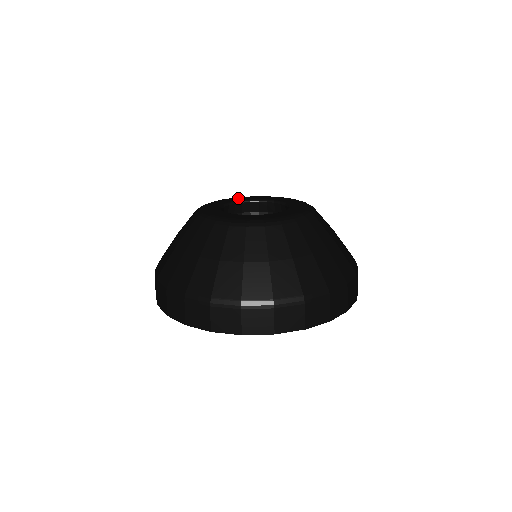
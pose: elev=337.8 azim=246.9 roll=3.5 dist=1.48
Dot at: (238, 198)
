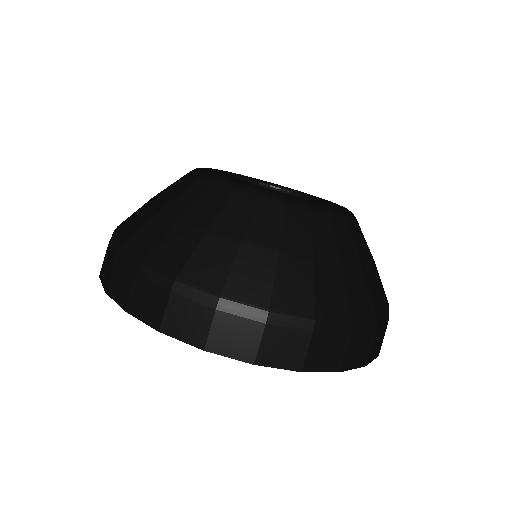
Dot at: (255, 178)
